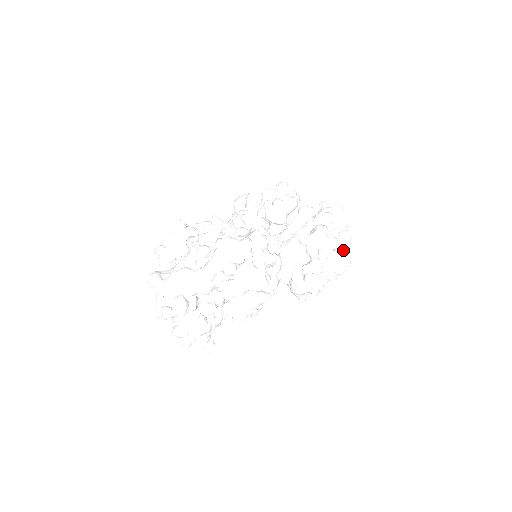
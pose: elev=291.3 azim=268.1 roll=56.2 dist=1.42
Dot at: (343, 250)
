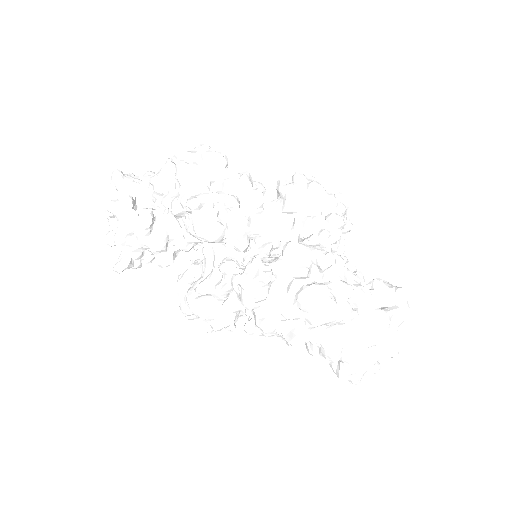
Dot at: (338, 293)
